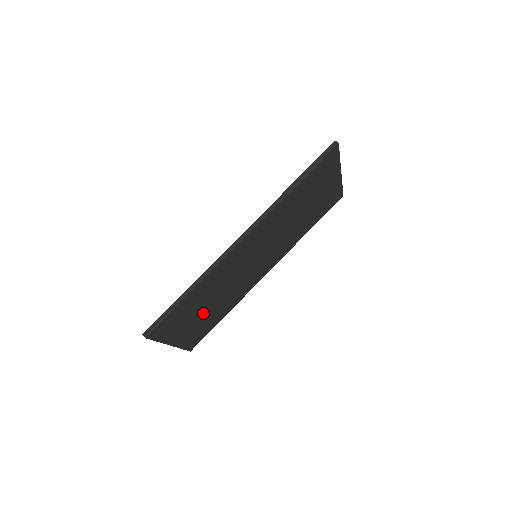
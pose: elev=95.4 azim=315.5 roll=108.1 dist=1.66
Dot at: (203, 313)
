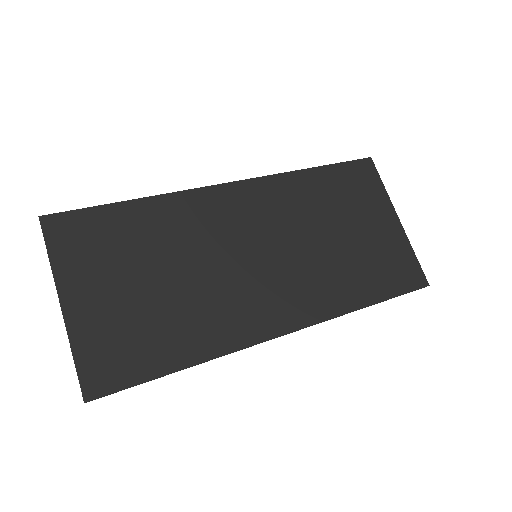
Dot at: (141, 288)
